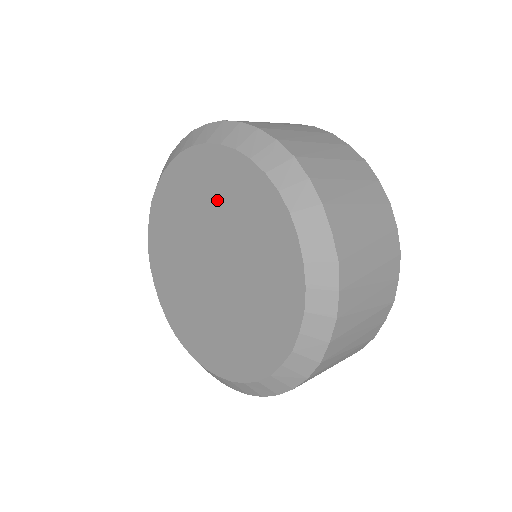
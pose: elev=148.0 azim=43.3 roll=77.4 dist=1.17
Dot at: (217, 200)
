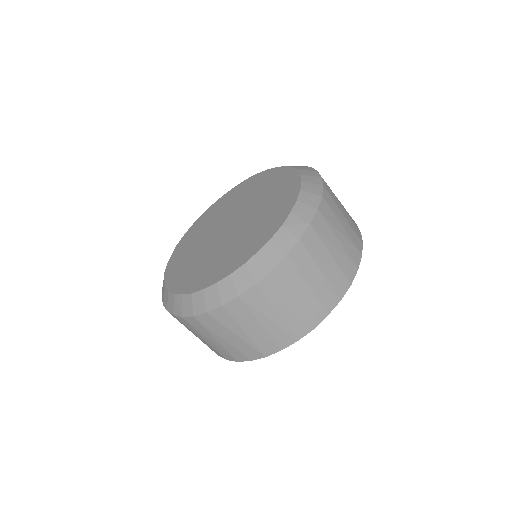
Dot at: (269, 202)
